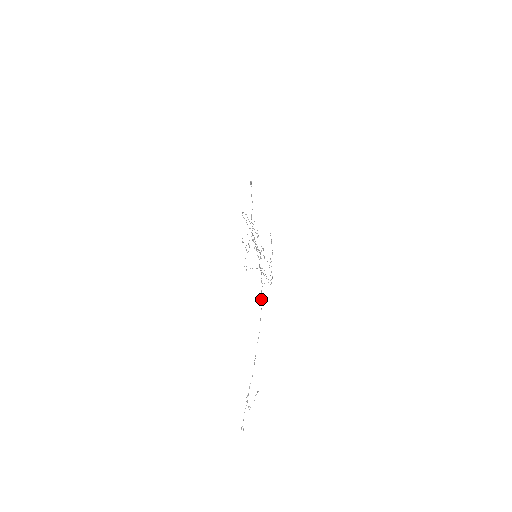
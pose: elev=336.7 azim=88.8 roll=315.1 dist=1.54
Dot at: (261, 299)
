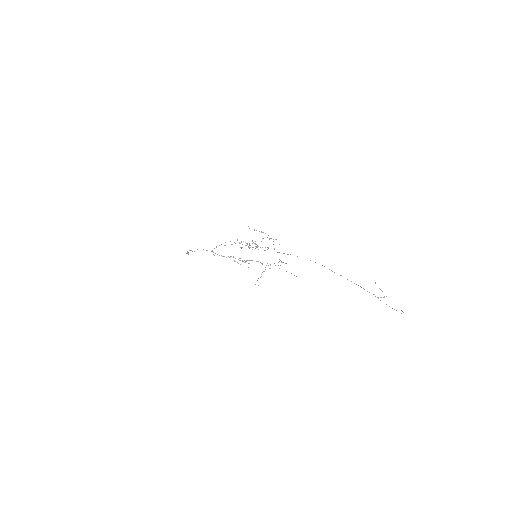
Dot at: (297, 256)
